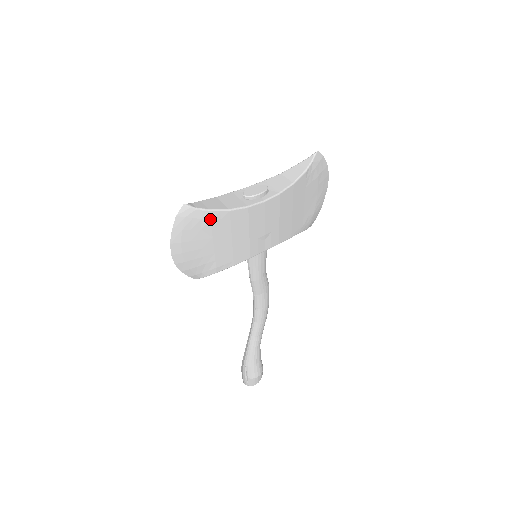
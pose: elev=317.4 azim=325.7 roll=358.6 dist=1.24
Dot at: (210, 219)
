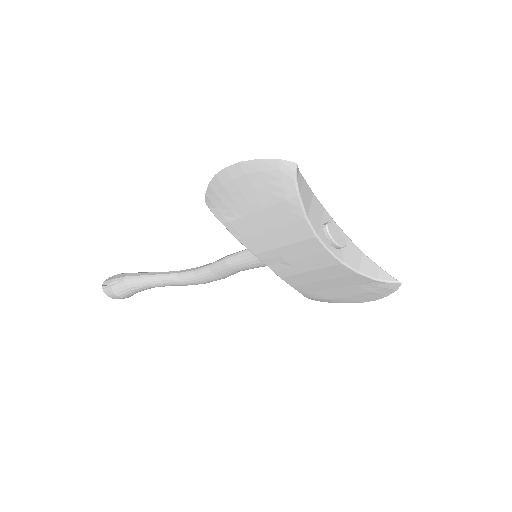
Dot at: (288, 199)
